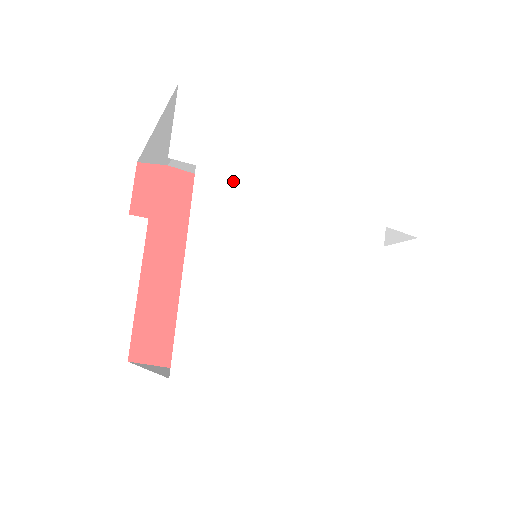
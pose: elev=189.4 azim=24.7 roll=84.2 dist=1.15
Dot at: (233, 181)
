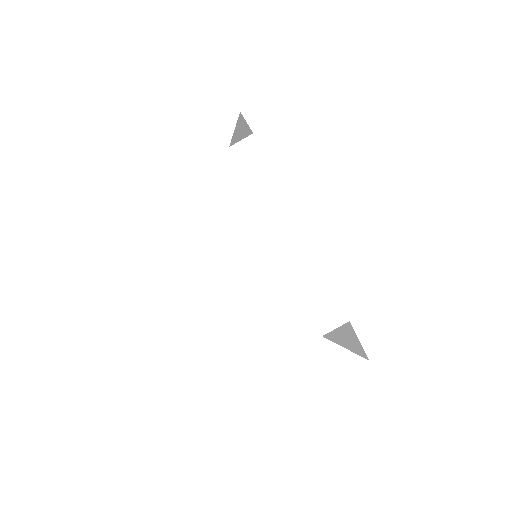
Dot at: (267, 167)
